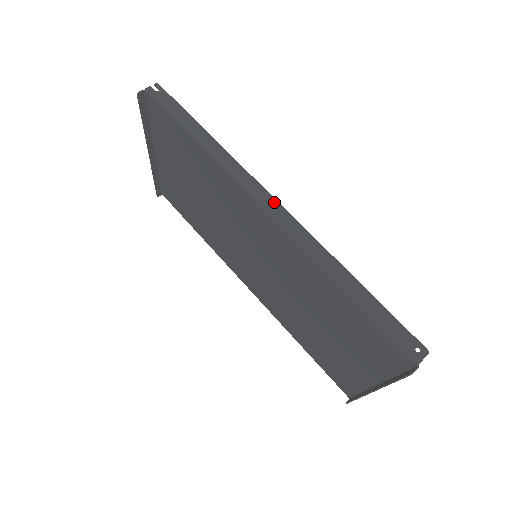
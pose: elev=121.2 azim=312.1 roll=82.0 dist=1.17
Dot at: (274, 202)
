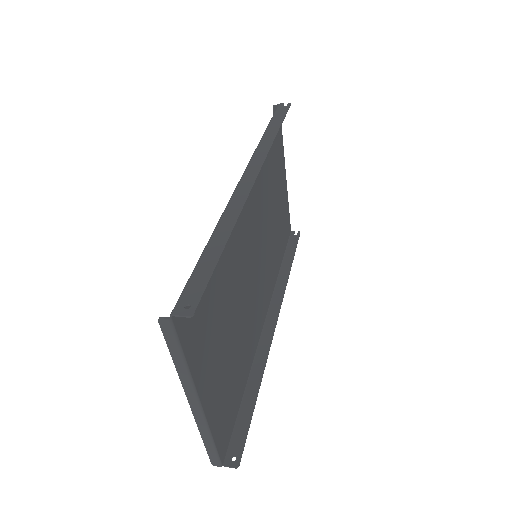
Dot at: (255, 174)
